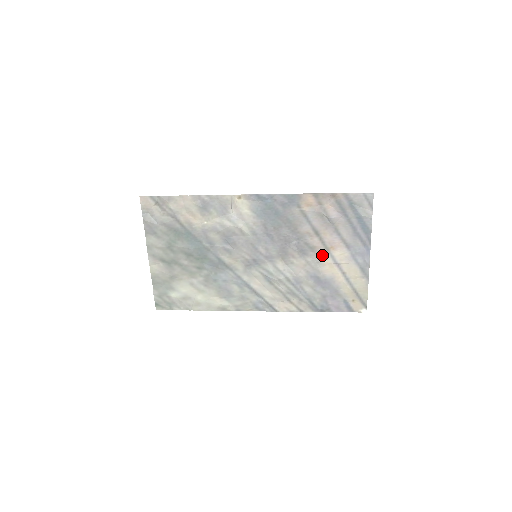
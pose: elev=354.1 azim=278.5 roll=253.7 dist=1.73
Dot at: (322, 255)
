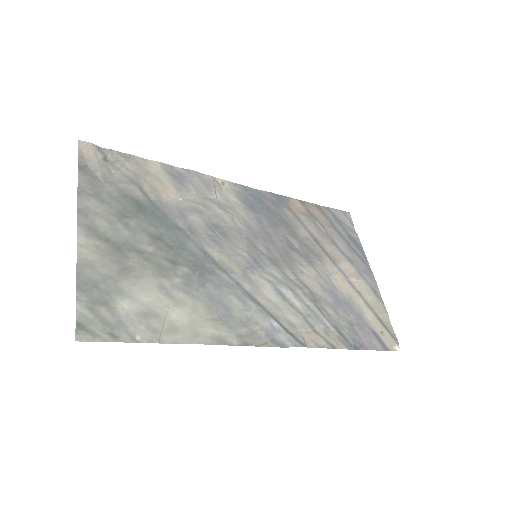
Dot at: (330, 267)
